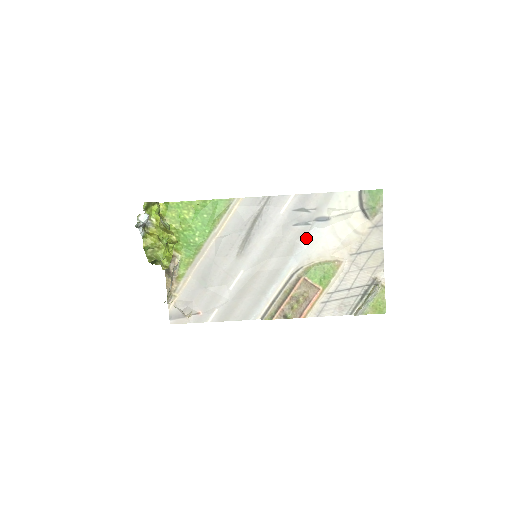
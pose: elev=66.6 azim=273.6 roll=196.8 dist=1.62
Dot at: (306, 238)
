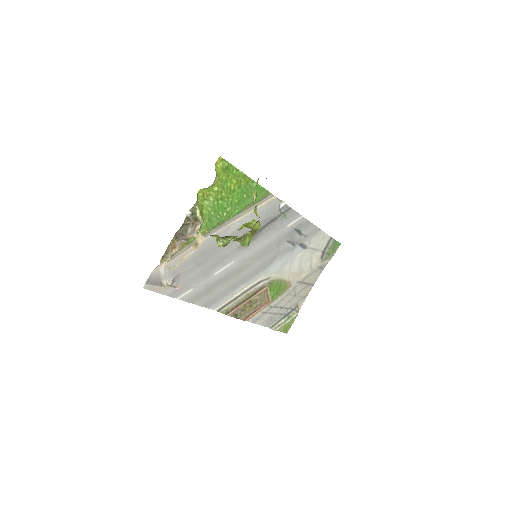
Dot at: (286, 256)
